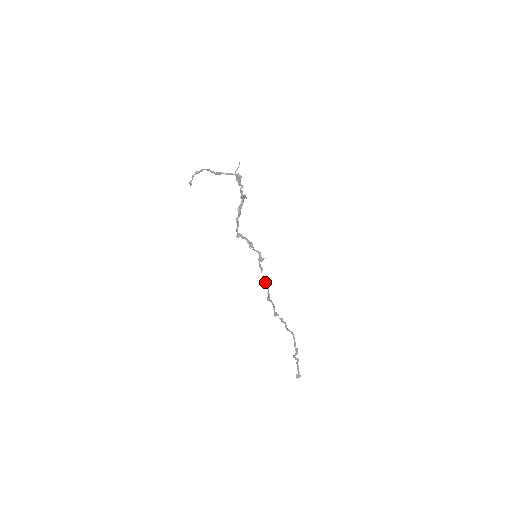
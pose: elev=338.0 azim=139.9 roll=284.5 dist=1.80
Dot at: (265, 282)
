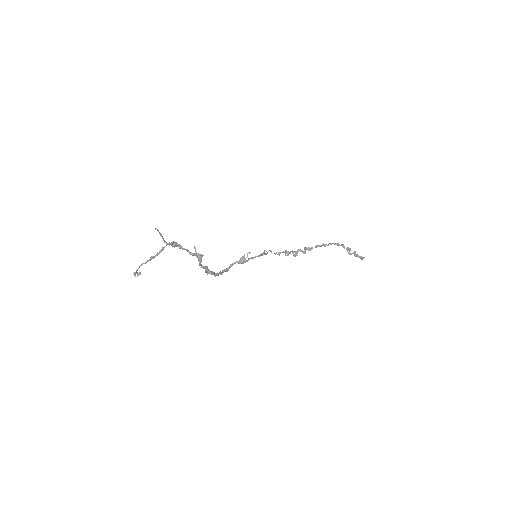
Dot at: occluded
